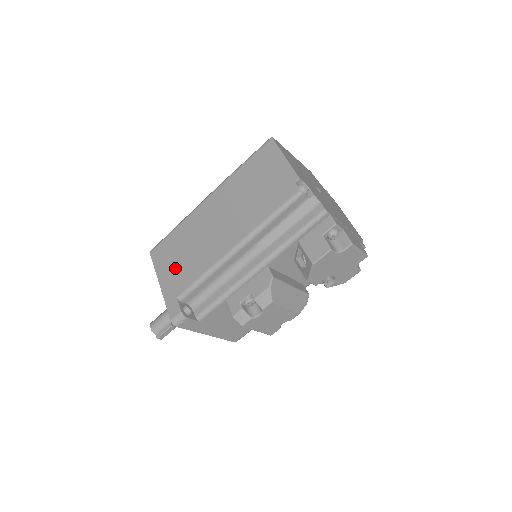
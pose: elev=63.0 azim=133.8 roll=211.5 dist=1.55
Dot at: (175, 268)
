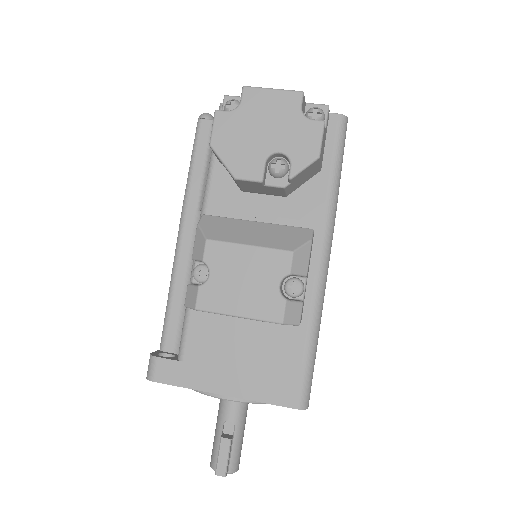
Dot at: occluded
